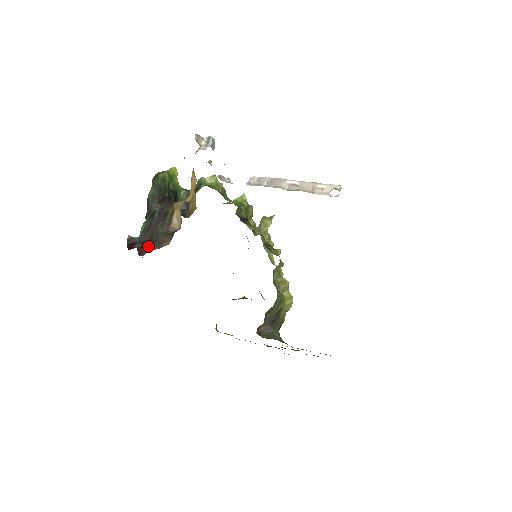
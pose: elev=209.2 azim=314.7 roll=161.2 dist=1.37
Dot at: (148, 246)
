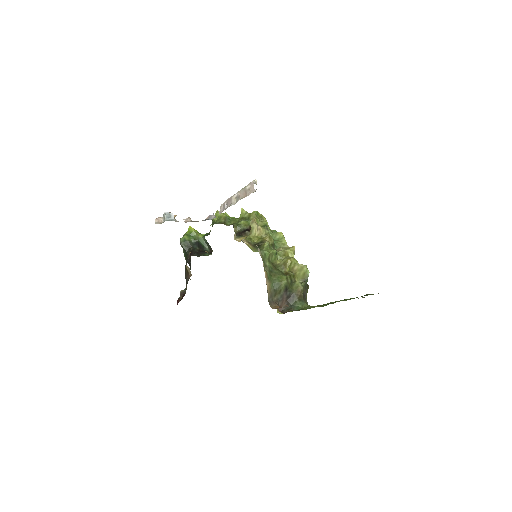
Dot at: (181, 296)
